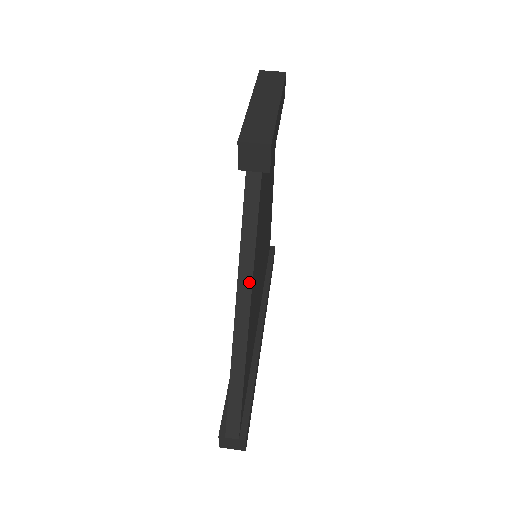
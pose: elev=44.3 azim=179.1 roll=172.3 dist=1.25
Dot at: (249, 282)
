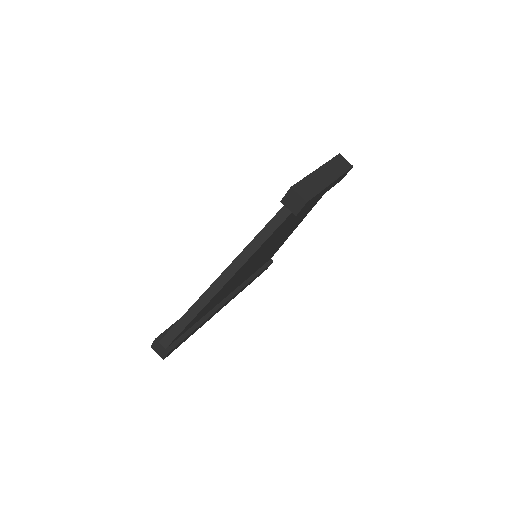
Dot at: (240, 266)
